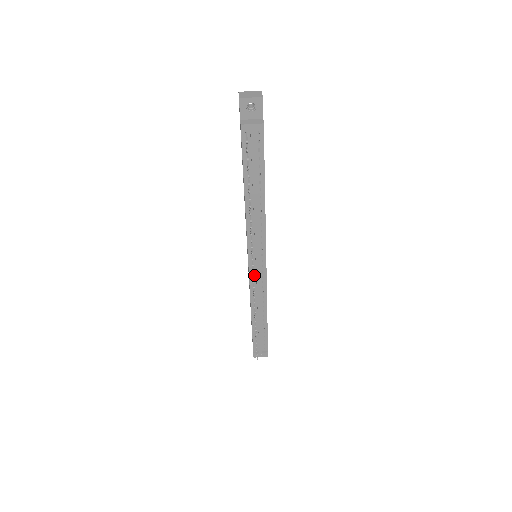
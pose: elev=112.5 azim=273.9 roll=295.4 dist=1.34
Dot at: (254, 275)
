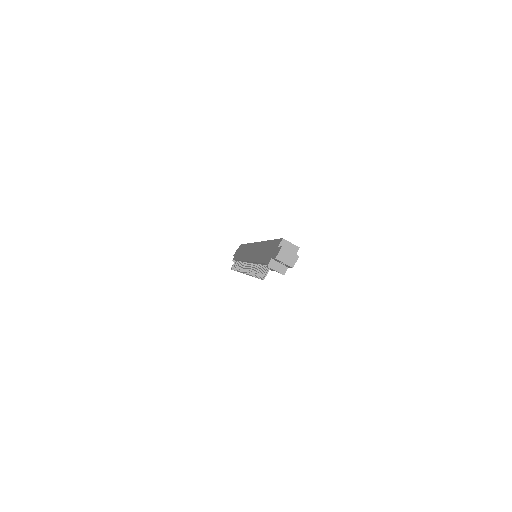
Dot at: occluded
